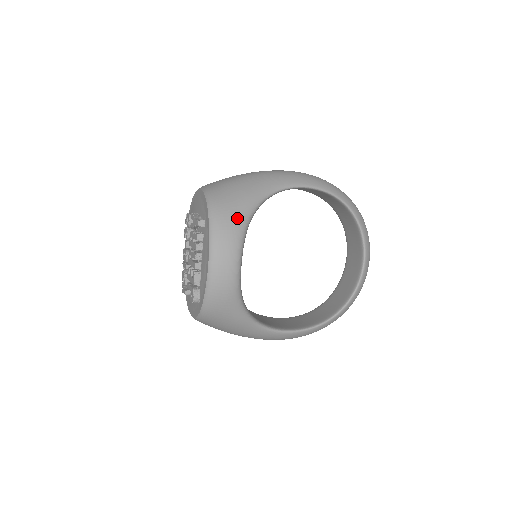
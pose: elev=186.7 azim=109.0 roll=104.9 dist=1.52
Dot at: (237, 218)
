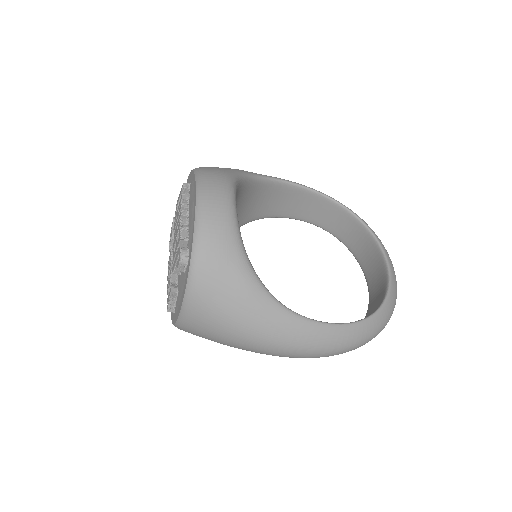
Dot at: (225, 170)
